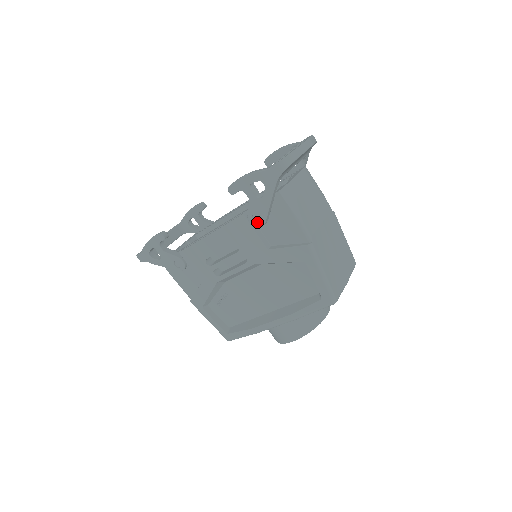
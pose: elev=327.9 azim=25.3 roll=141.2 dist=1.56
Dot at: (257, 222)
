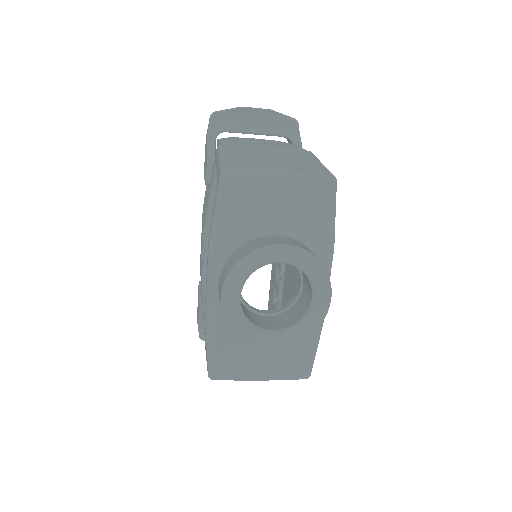
Dot at: (208, 178)
